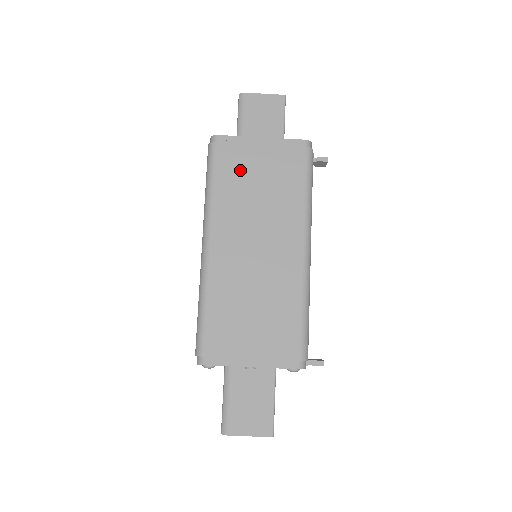
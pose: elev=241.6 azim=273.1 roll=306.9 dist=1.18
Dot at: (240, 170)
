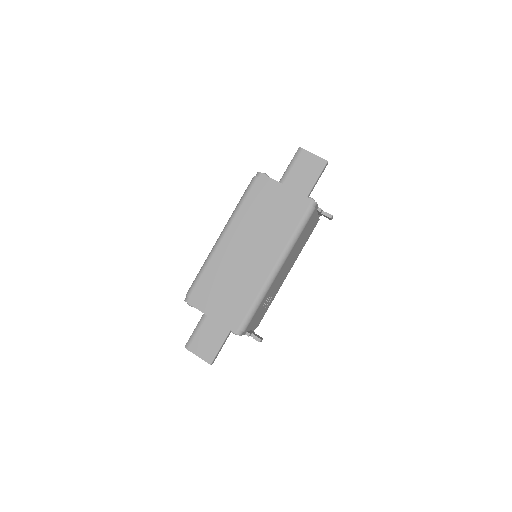
Dot at: (263, 201)
